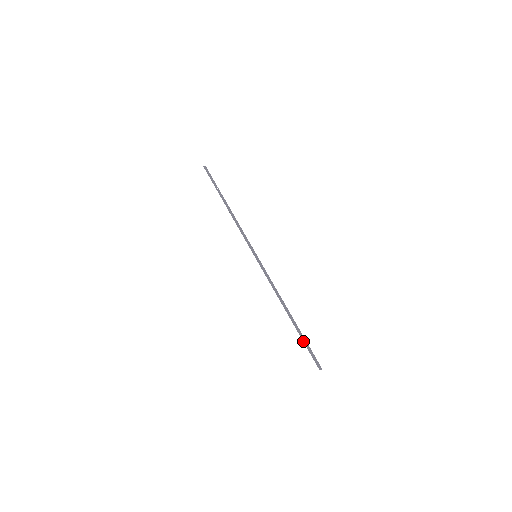
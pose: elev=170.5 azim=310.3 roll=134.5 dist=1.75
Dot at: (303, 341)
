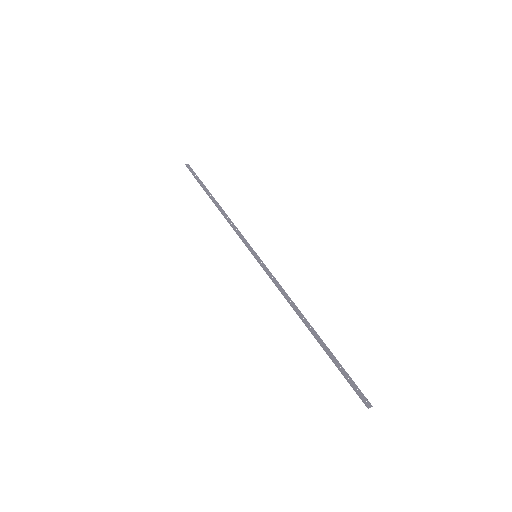
Dot at: (335, 365)
